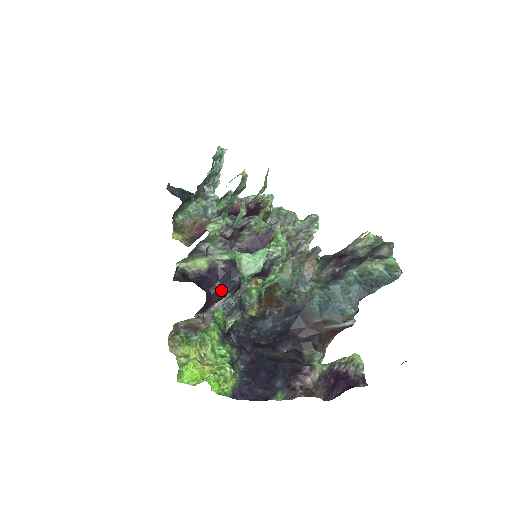
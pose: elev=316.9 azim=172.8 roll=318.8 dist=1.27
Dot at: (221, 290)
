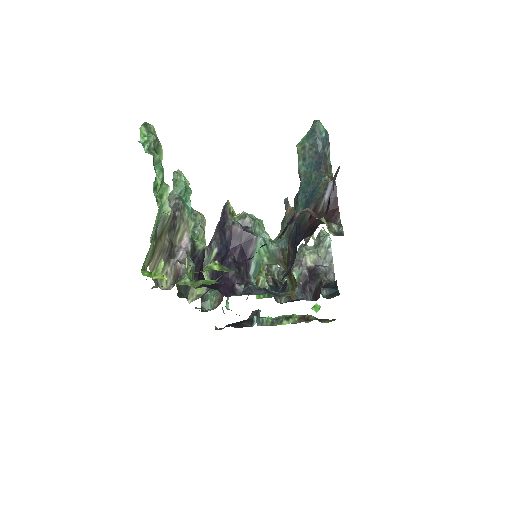
Dot at: (222, 276)
